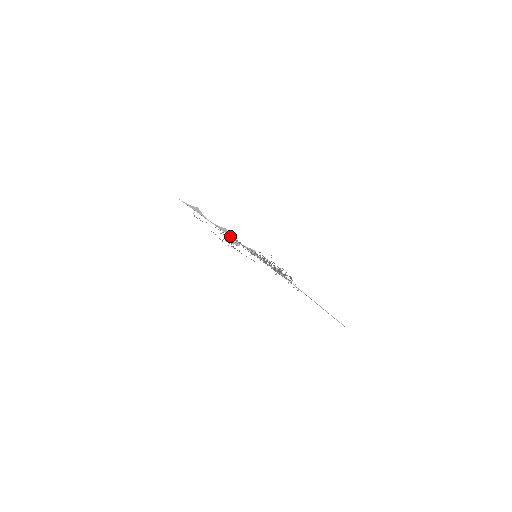
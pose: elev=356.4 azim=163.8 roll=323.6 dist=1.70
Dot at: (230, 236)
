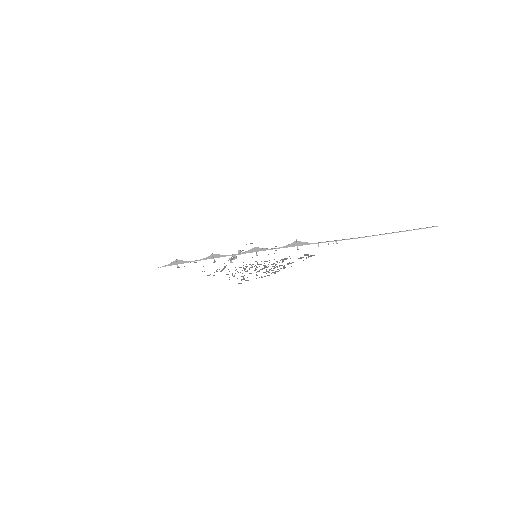
Dot at: occluded
